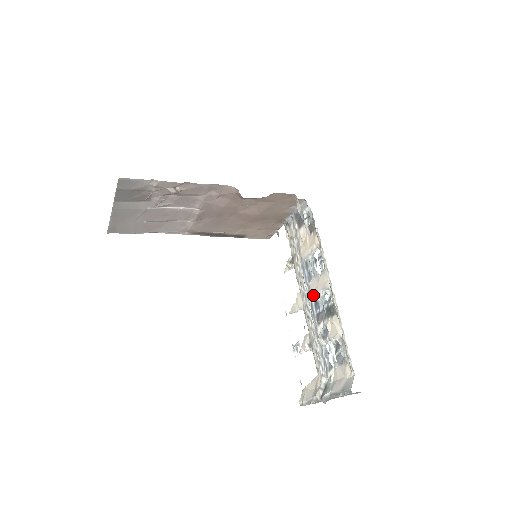
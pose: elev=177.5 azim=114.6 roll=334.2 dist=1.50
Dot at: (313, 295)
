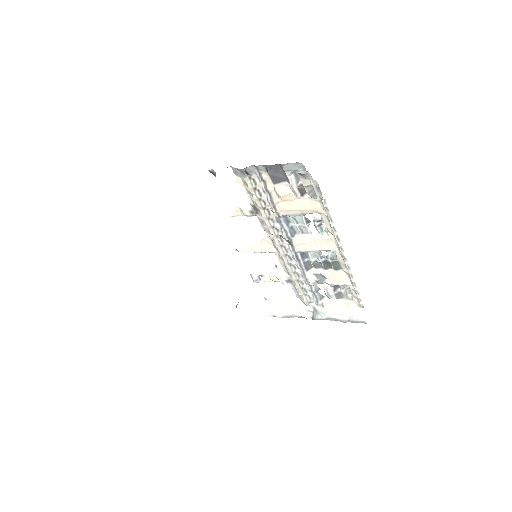
Dot at: (302, 250)
